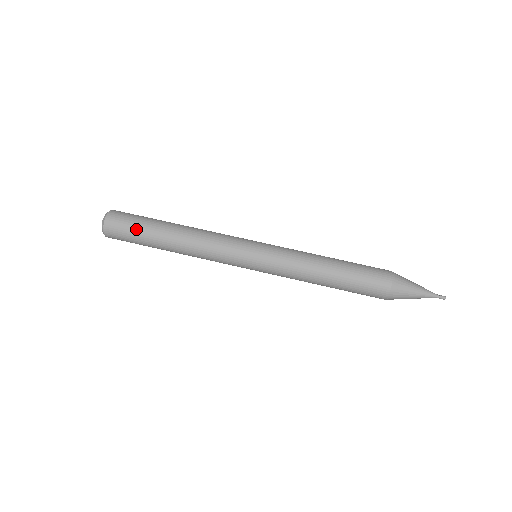
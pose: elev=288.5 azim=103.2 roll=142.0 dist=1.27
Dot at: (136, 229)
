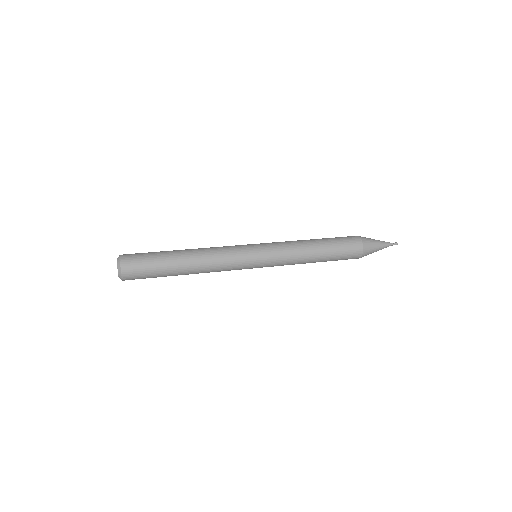
Dot at: (152, 262)
